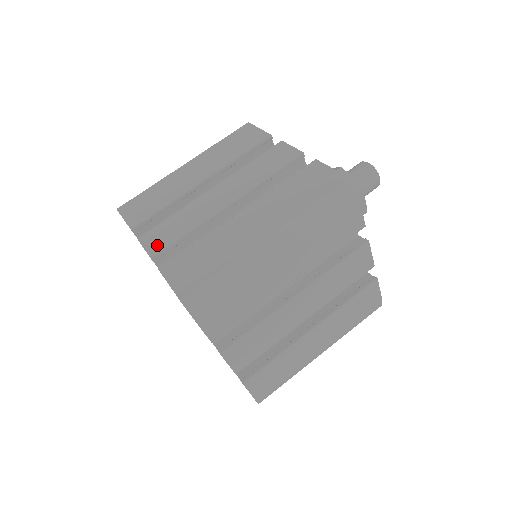
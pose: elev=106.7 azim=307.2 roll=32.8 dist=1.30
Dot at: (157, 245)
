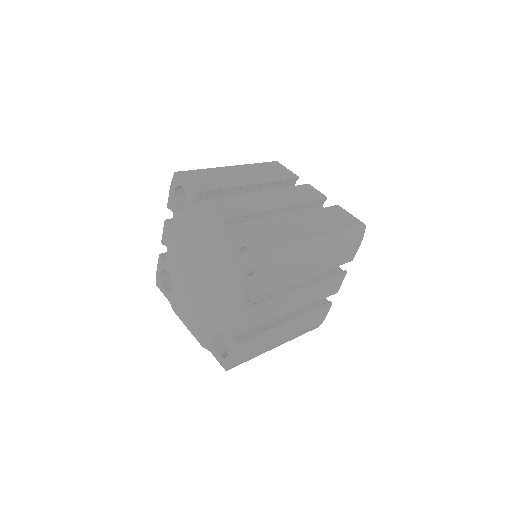
Dot at: (229, 211)
